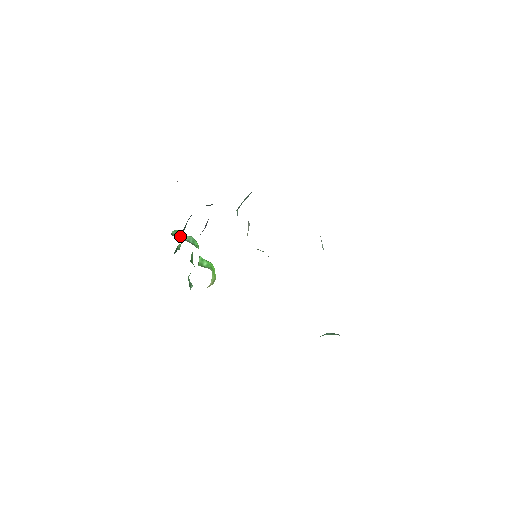
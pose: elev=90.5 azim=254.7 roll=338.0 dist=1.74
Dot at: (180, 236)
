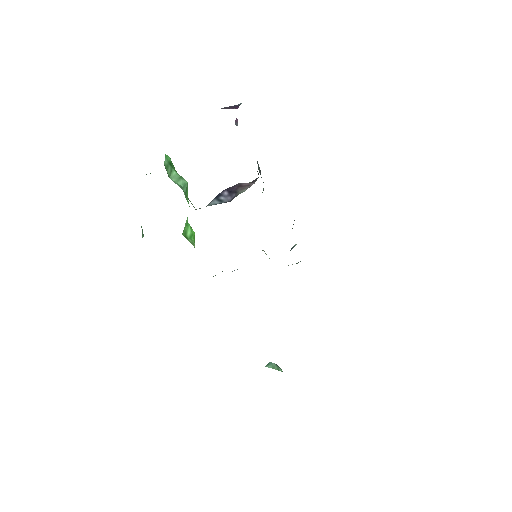
Dot at: (173, 174)
